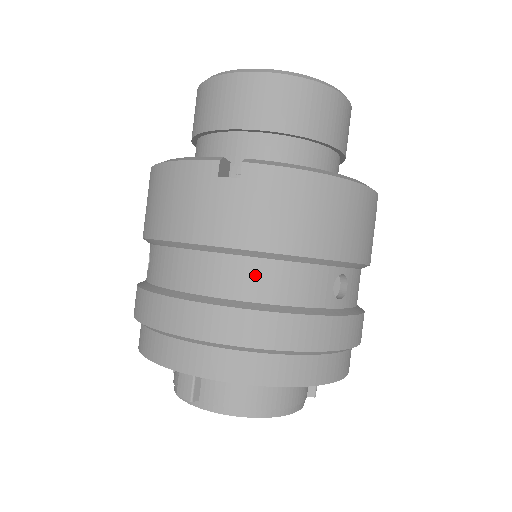
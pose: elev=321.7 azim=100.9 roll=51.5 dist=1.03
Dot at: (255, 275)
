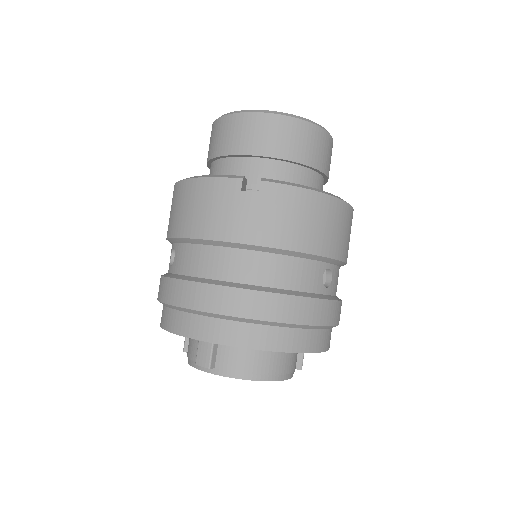
Dot at: (267, 266)
